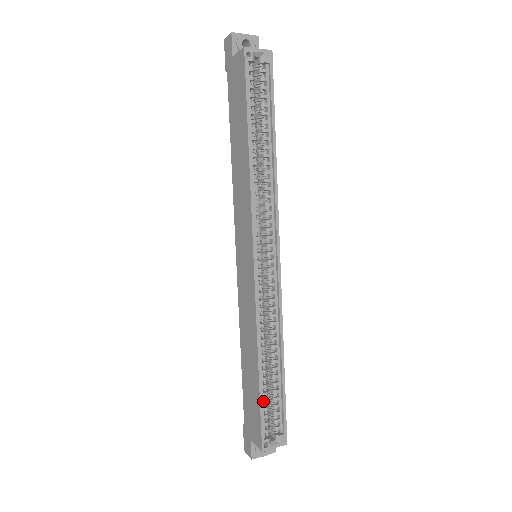
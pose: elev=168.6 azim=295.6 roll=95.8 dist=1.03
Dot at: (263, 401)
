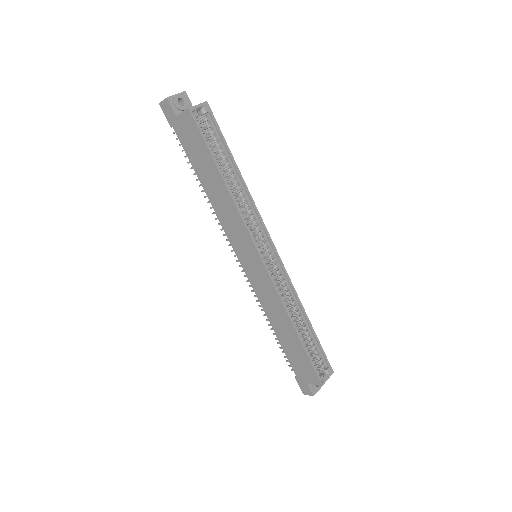
Dot at: (308, 353)
